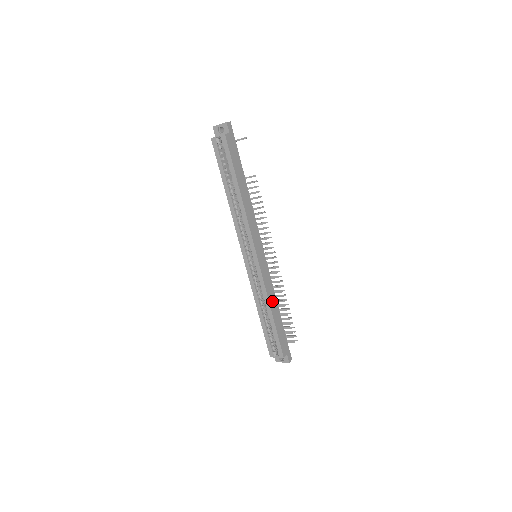
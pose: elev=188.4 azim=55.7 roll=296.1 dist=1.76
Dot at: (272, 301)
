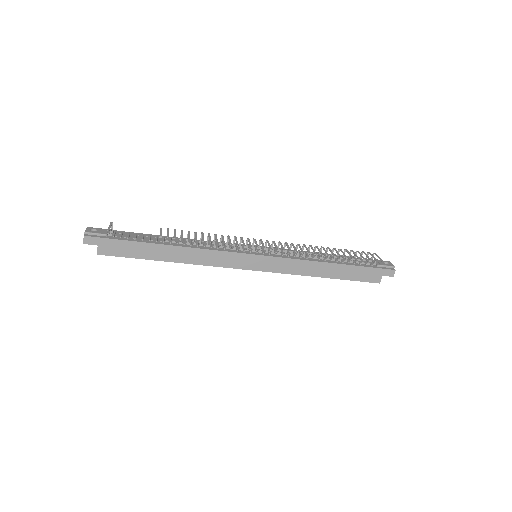
Dot at: (313, 270)
